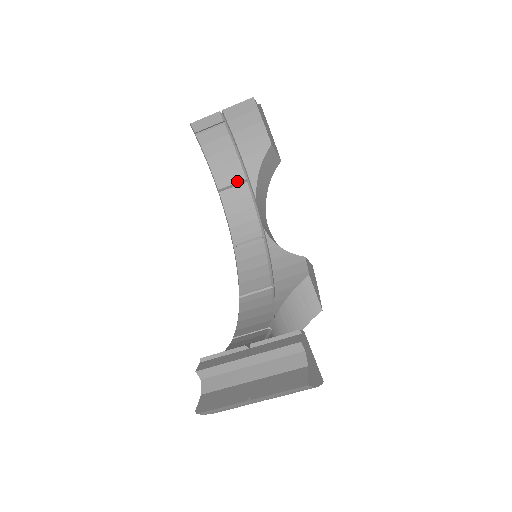
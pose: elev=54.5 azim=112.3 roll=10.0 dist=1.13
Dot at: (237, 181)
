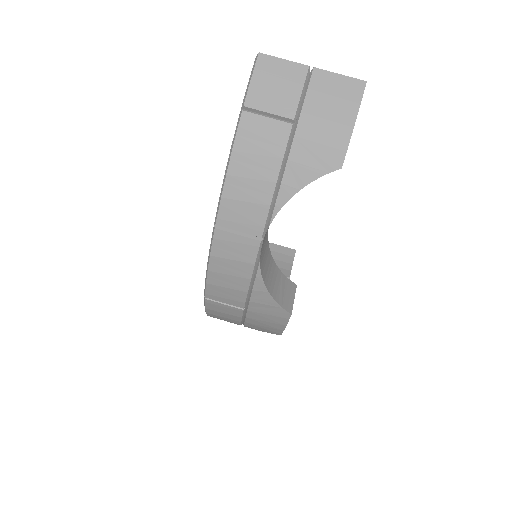
Dot at: occluded
